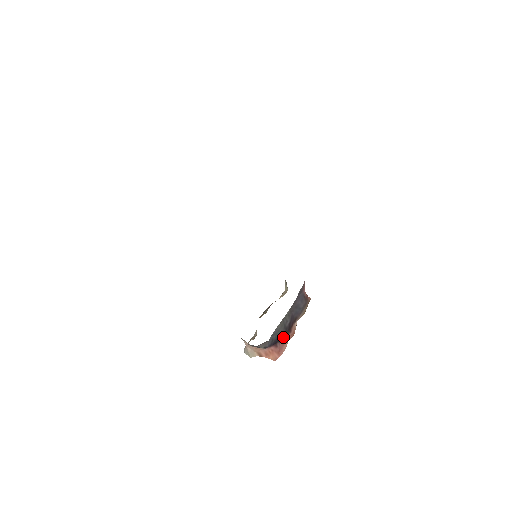
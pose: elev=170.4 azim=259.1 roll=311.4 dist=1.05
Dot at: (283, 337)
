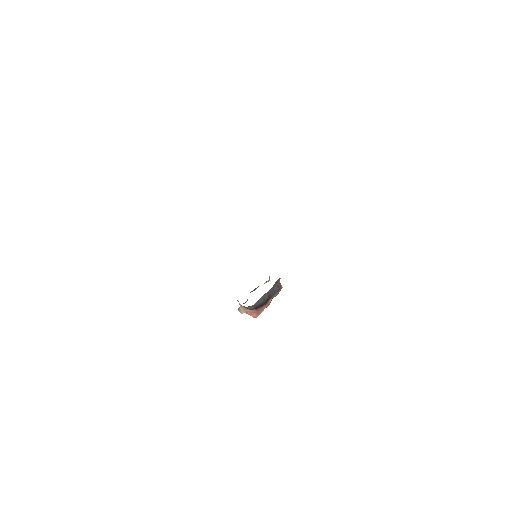
Dot at: (262, 306)
